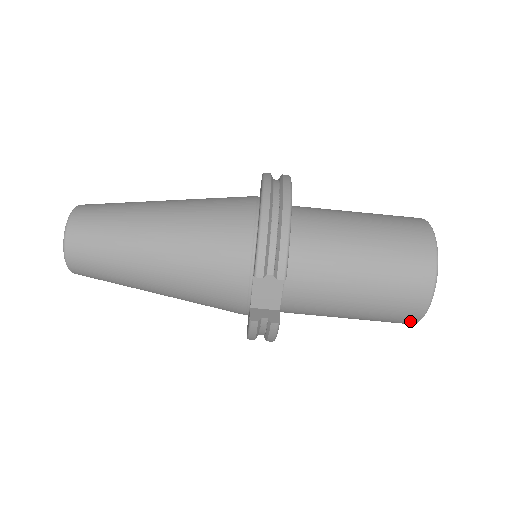
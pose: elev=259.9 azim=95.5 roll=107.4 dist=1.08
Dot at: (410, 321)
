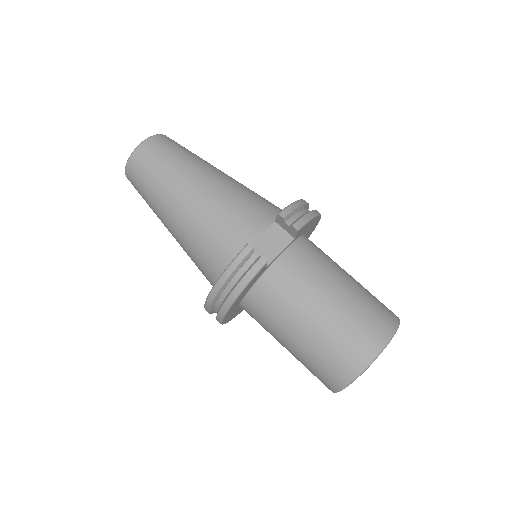
Dot at: (353, 368)
